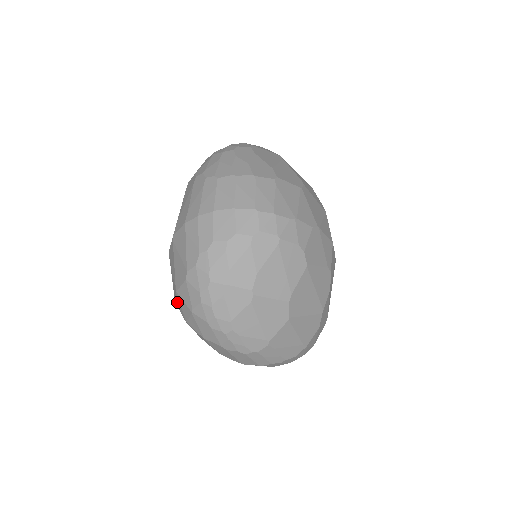
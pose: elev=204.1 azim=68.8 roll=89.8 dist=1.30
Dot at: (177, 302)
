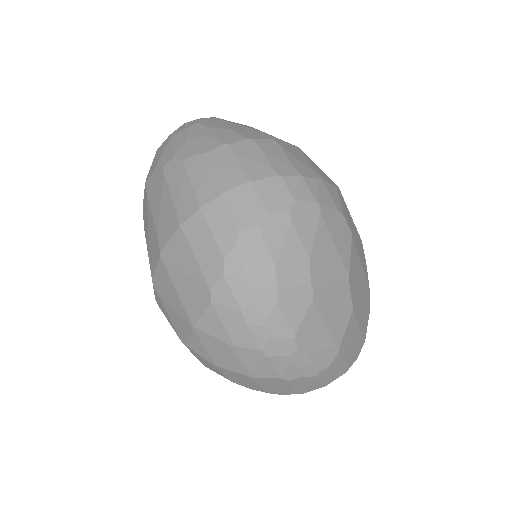
Dot at: (193, 343)
